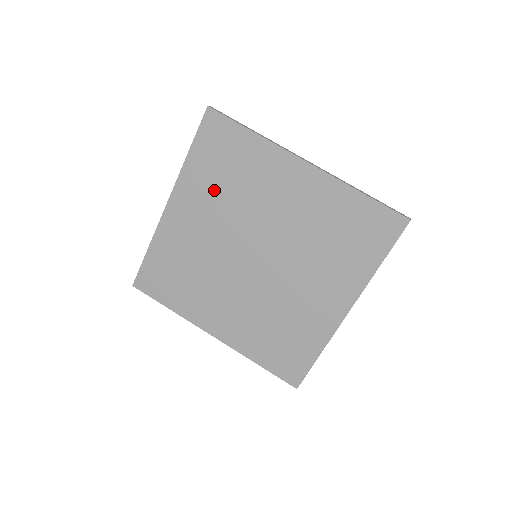
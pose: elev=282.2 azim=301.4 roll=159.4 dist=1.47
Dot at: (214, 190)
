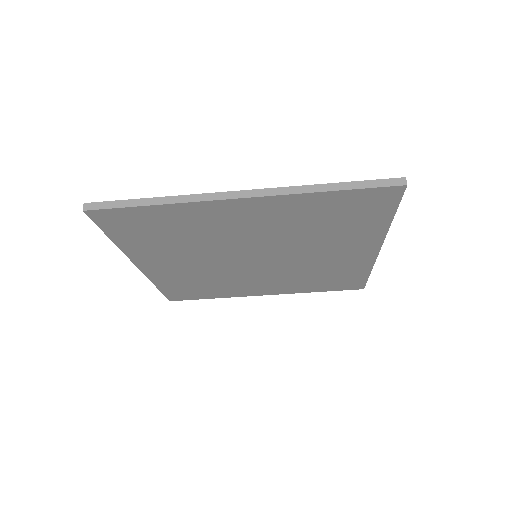
Dot at: (168, 247)
